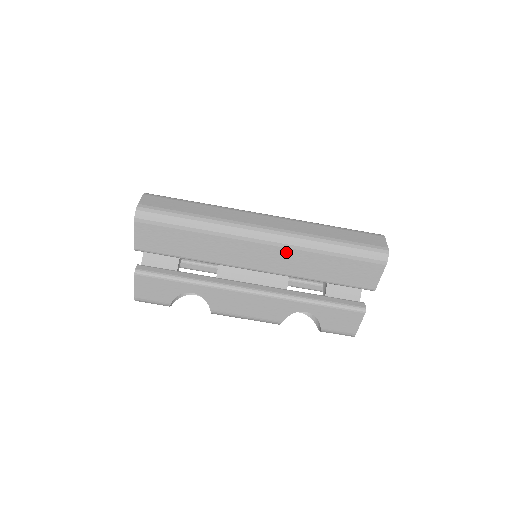
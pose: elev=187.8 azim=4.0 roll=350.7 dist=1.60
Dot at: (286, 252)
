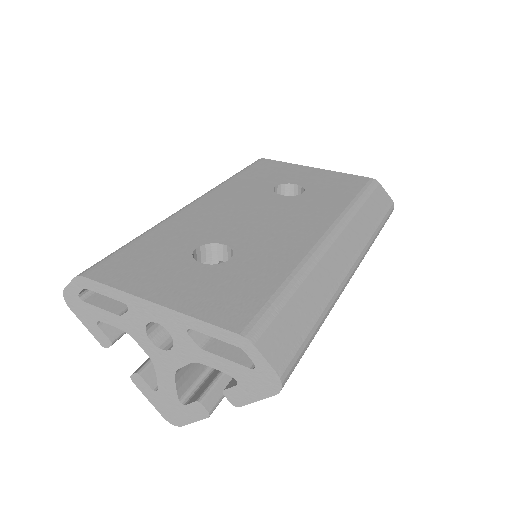
Dot at: occluded
